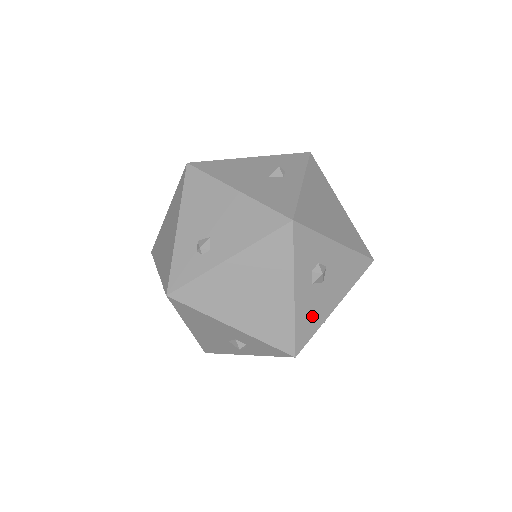
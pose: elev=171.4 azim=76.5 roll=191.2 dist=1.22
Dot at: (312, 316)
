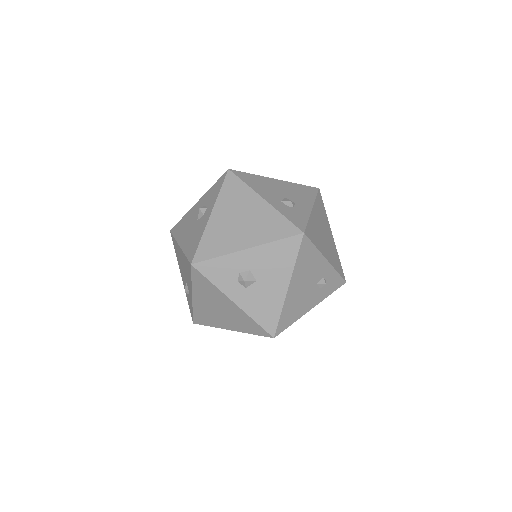
Dot at: (266, 306)
